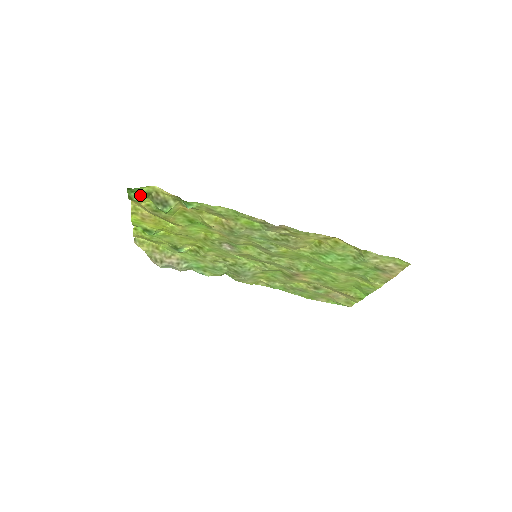
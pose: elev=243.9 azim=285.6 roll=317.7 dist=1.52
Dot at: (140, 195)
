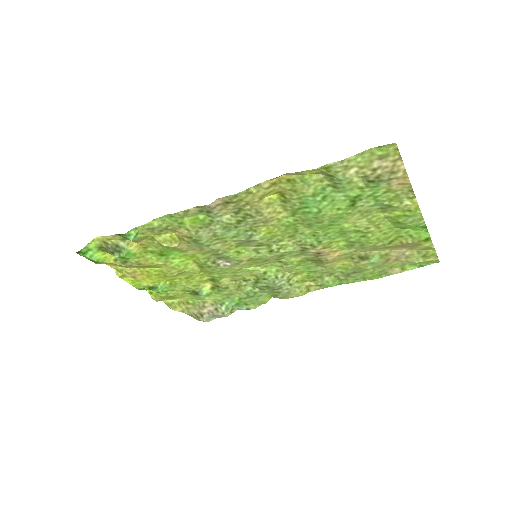
Dot at: (95, 253)
